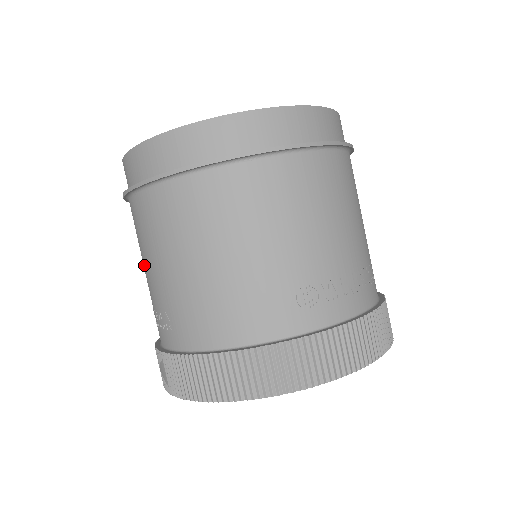
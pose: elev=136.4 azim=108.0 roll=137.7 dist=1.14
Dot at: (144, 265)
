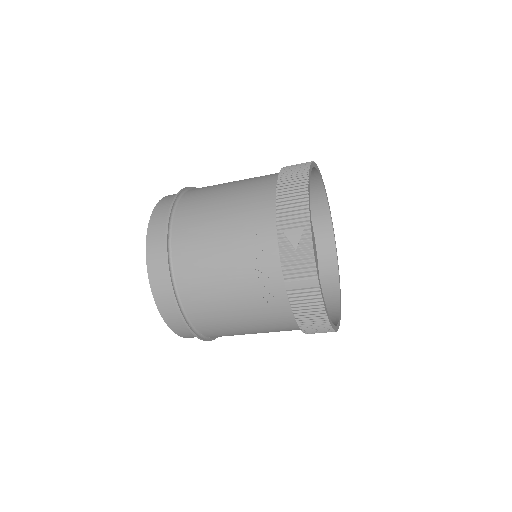
Dot at: (218, 257)
